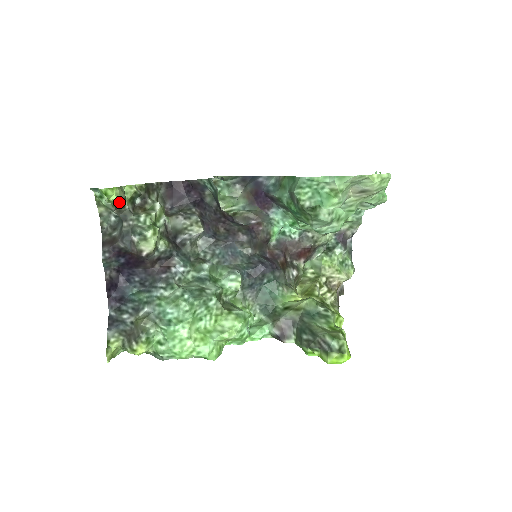
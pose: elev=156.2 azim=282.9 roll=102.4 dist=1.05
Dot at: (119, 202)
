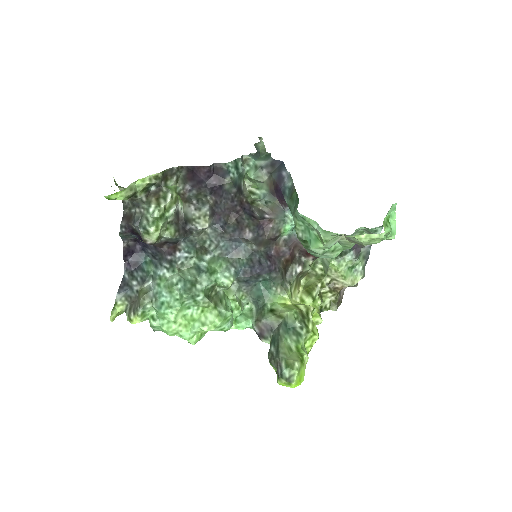
Dot at: (127, 199)
